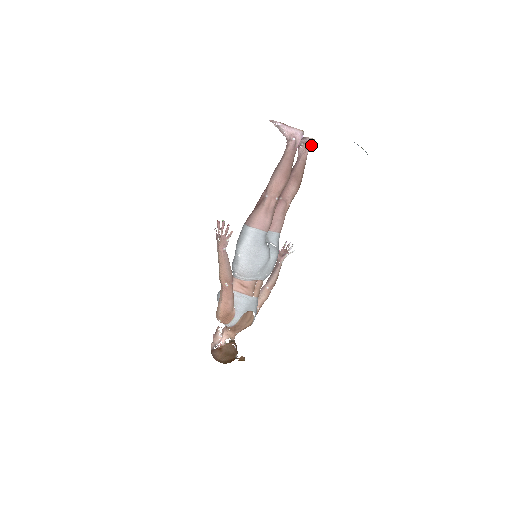
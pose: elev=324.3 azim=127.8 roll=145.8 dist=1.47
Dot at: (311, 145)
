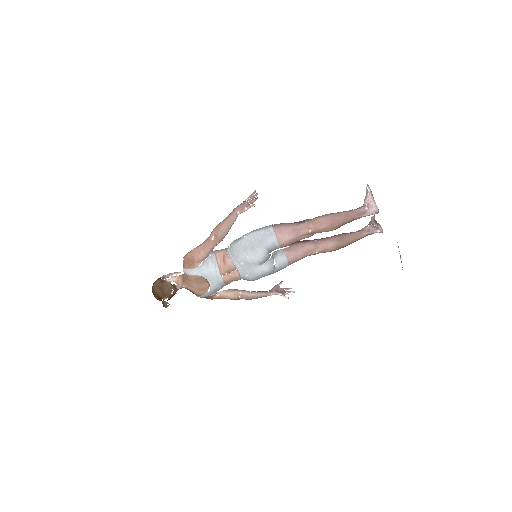
Dot at: (376, 232)
